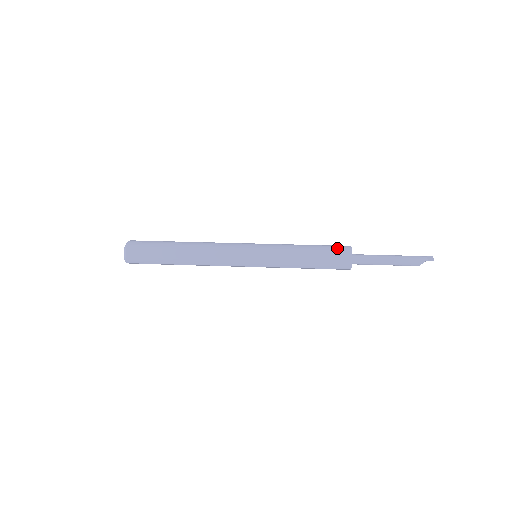
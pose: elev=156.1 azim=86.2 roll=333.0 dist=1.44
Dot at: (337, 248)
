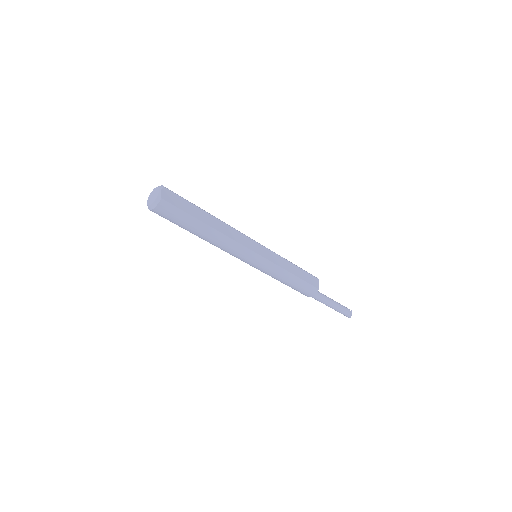
Dot at: occluded
